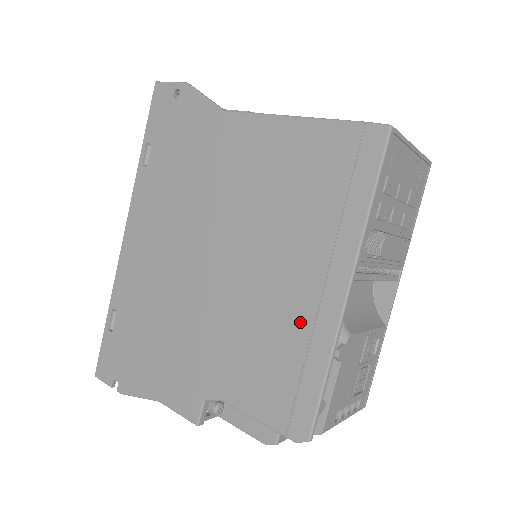
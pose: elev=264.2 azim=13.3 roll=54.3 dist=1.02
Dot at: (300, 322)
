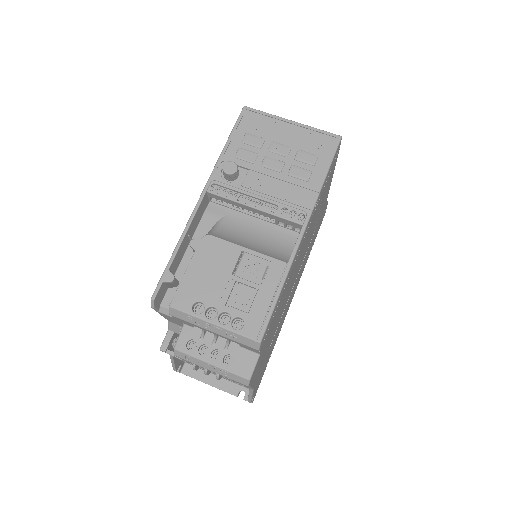
Dot at: occluded
